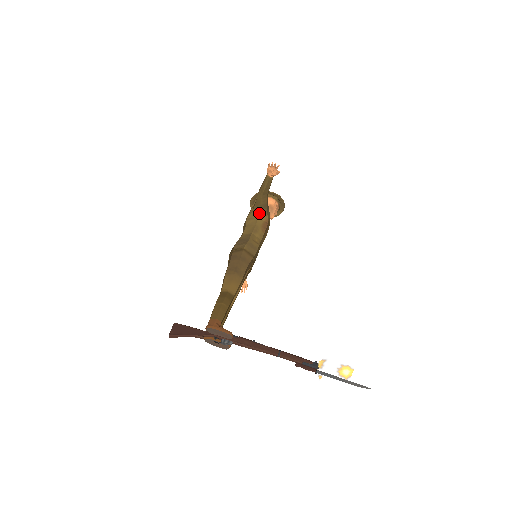
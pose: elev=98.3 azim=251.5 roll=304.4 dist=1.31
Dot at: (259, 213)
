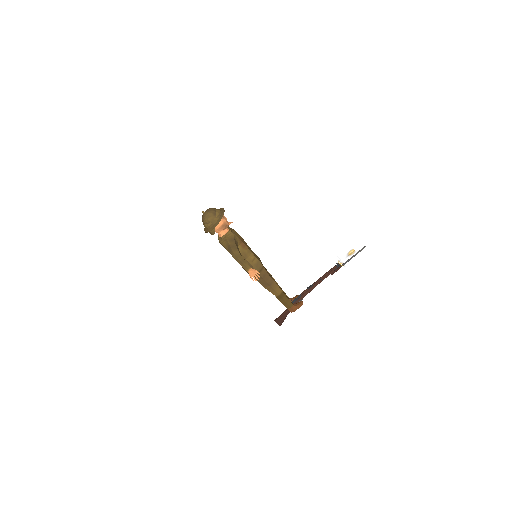
Dot at: occluded
